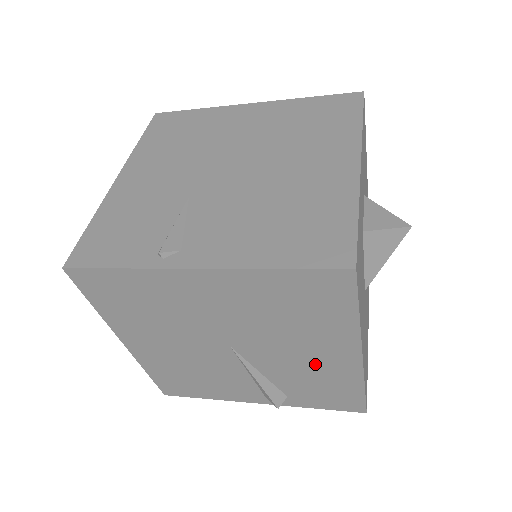
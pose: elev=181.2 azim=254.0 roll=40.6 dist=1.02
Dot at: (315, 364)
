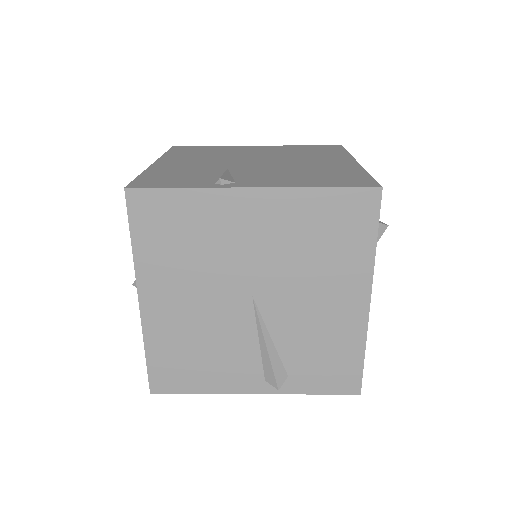
Dot at: (327, 317)
